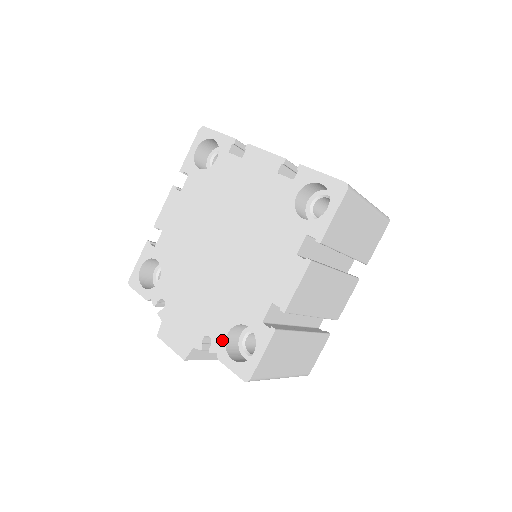
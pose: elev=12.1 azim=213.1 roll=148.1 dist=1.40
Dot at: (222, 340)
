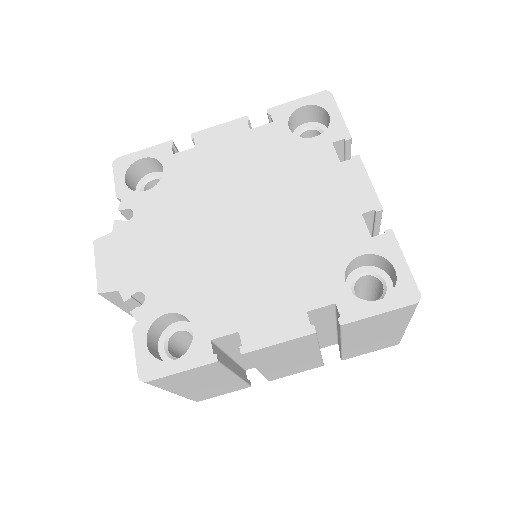
Dot at: (154, 314)
